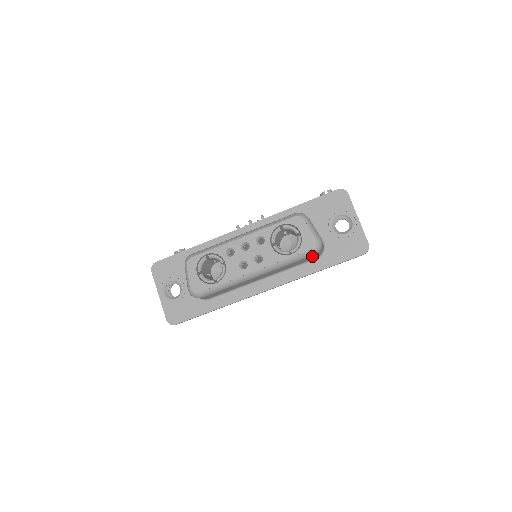
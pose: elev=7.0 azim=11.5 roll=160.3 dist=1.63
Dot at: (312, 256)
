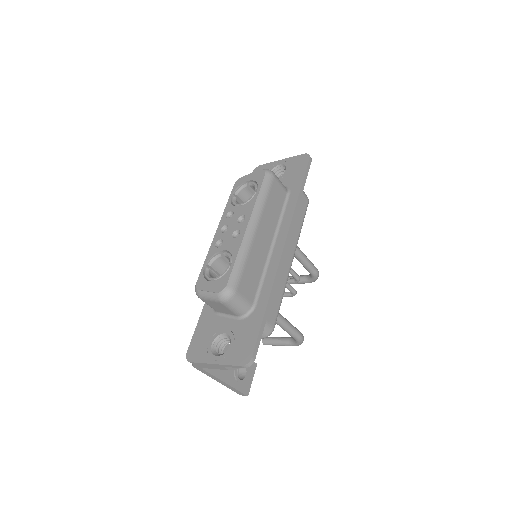
Dot at: (275, 183)
